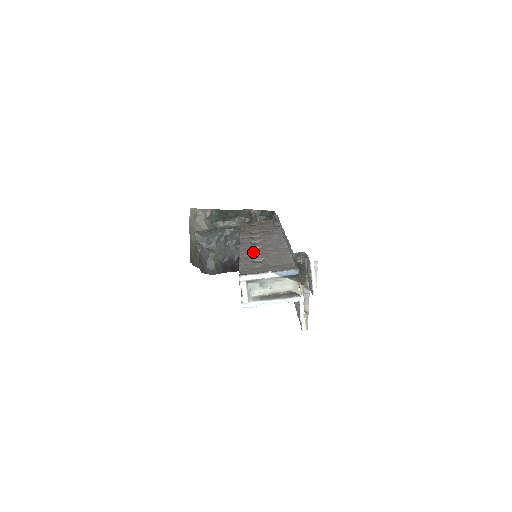
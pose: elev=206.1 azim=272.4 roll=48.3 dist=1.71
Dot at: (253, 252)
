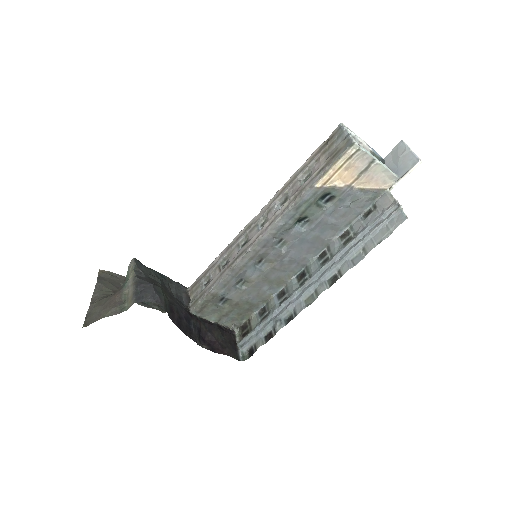
Dot at: occluded
